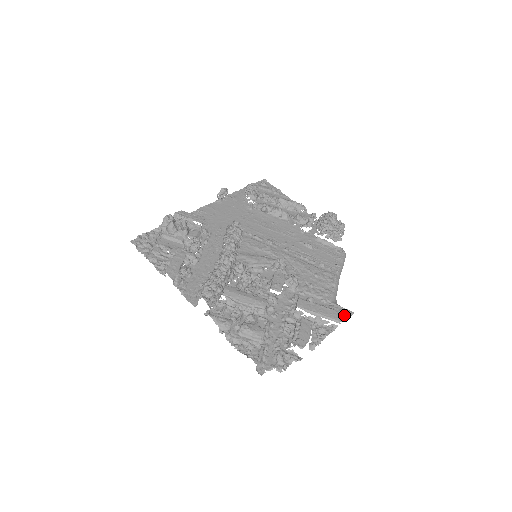
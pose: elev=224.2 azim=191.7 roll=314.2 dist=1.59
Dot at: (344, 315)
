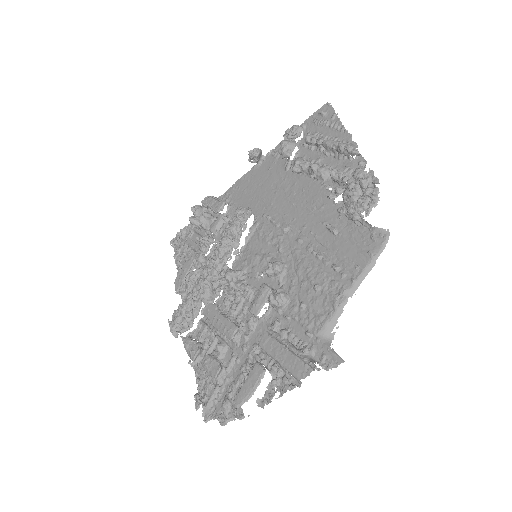
Dot at: (307, 370)
